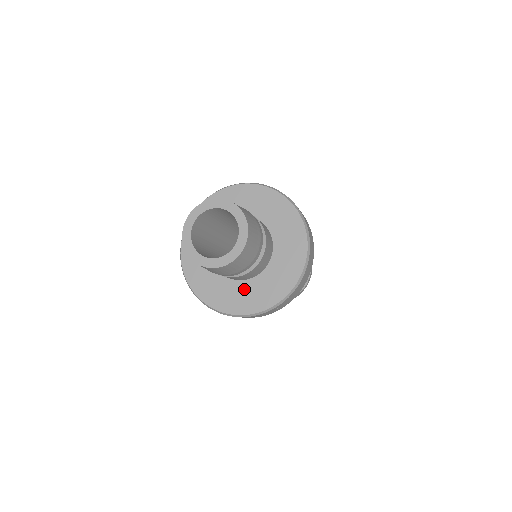
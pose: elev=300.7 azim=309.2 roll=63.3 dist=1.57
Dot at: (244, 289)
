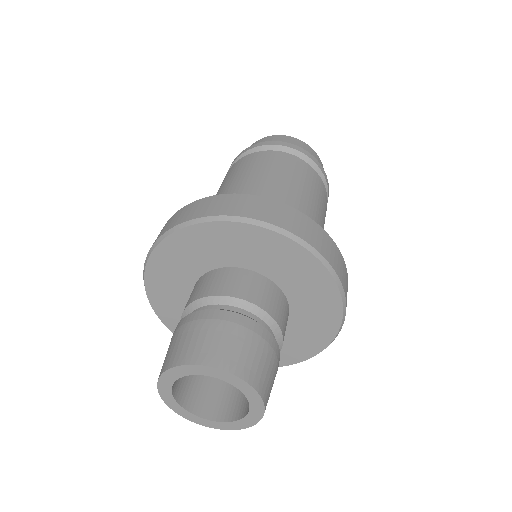
Dot at: occluded
